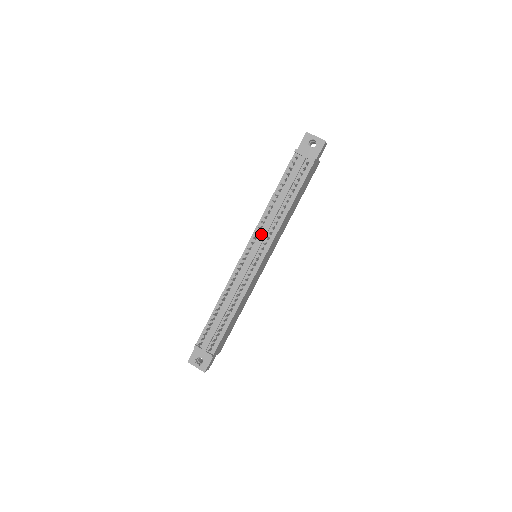
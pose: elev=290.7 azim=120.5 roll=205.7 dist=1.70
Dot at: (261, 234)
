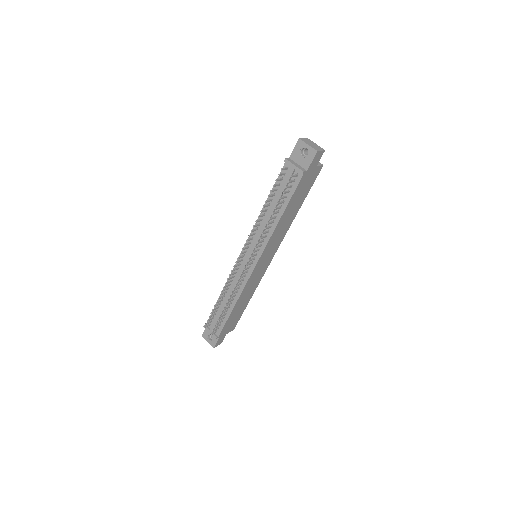
Dot at: (254, 240)
